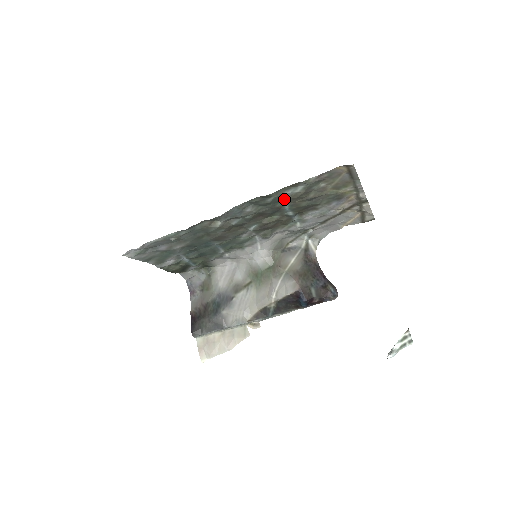
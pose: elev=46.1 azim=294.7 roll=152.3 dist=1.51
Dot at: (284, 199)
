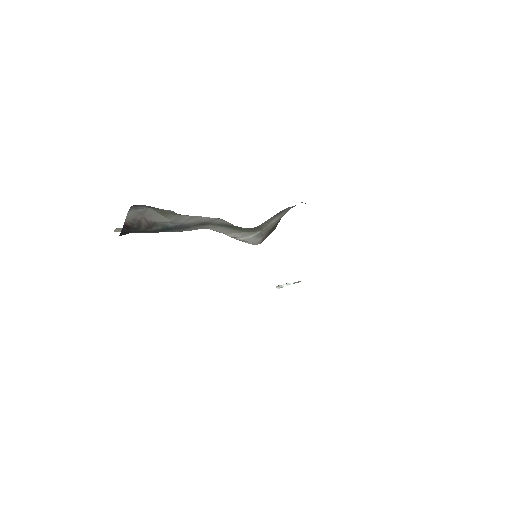
Dot at: occluded
